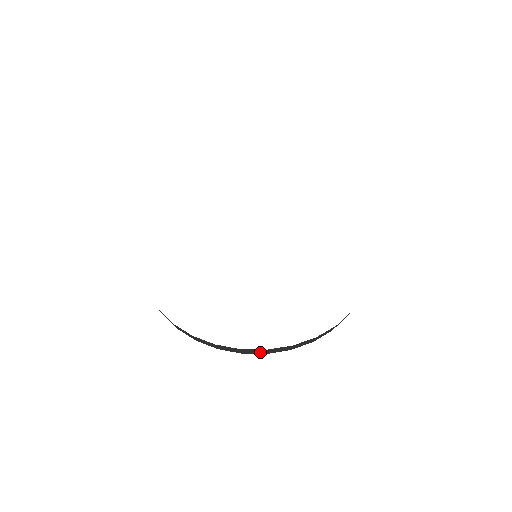
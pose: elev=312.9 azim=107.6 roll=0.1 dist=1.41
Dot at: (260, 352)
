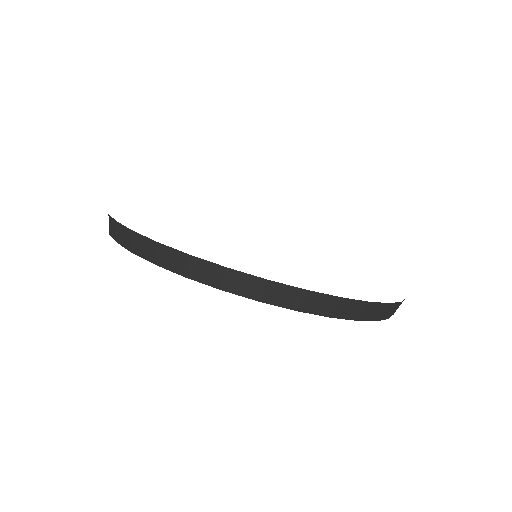
Dot at: (390, 313)
